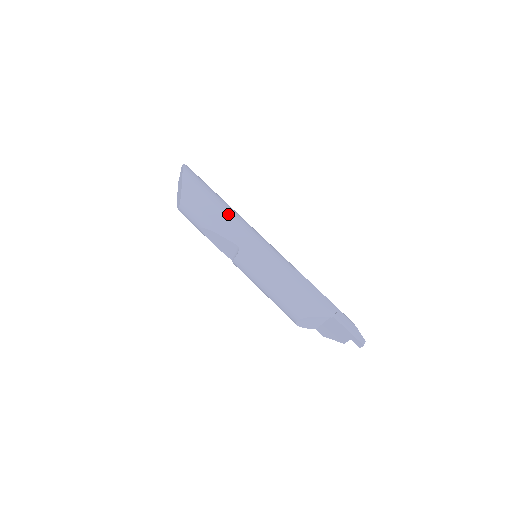
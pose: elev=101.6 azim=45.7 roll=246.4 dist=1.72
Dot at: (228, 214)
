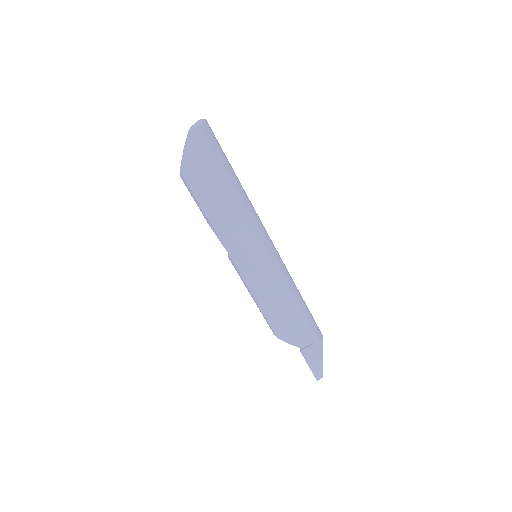
Dot at: (227, 219)
